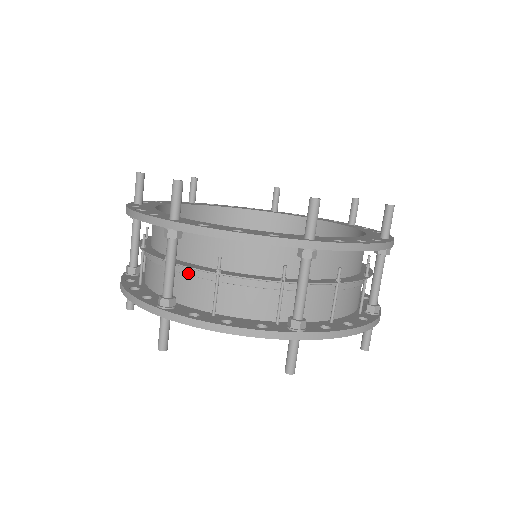
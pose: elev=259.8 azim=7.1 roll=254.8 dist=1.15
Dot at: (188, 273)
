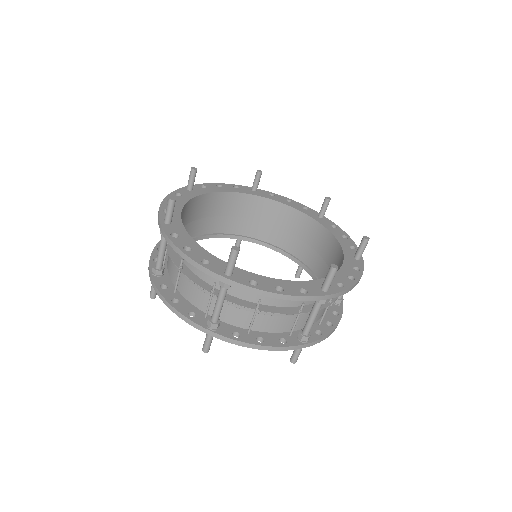
Dot at: occluded
